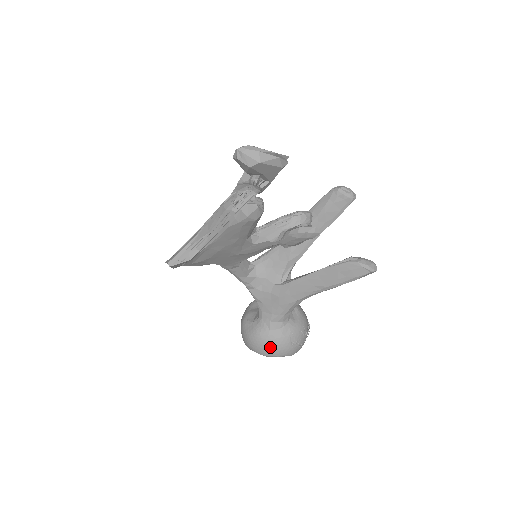
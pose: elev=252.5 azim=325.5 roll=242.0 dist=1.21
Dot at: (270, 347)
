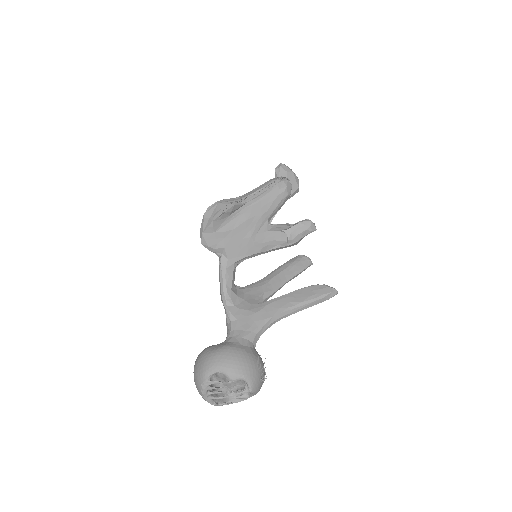
Dot at: (241, 360)
